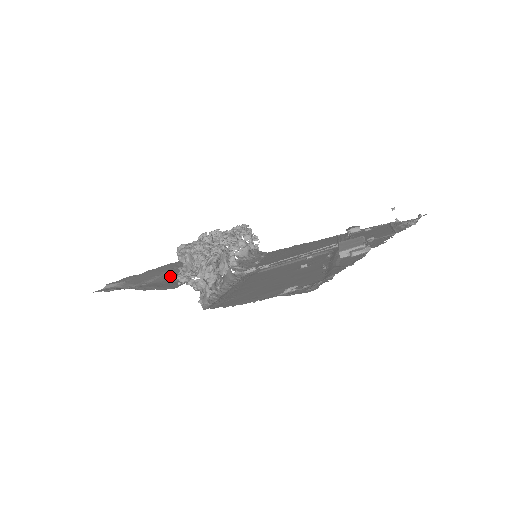
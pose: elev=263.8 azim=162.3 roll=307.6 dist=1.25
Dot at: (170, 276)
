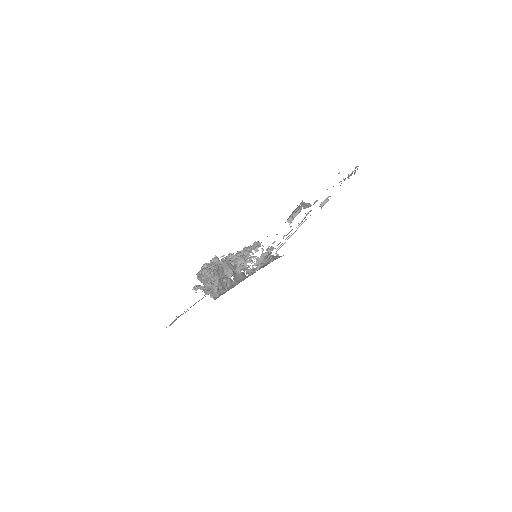
Dot at: occluded
